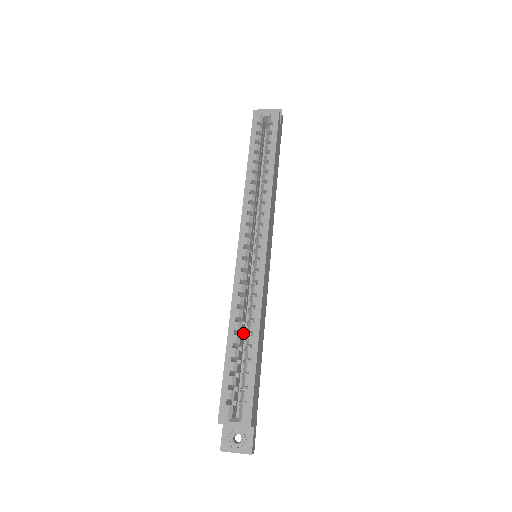
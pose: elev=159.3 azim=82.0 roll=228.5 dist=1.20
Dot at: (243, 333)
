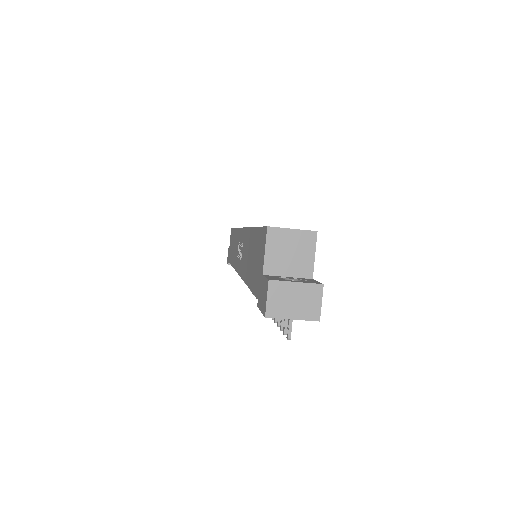
Dot at: occluded
